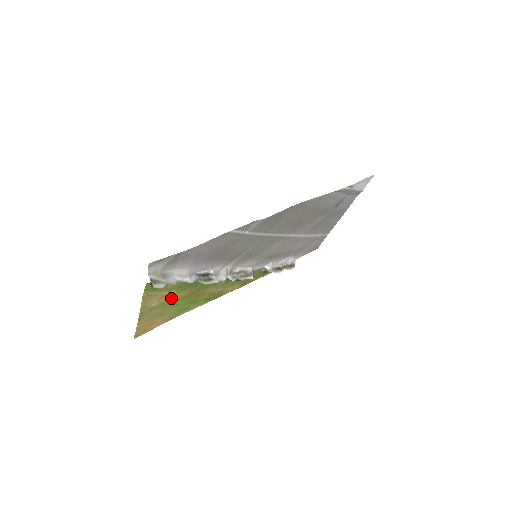
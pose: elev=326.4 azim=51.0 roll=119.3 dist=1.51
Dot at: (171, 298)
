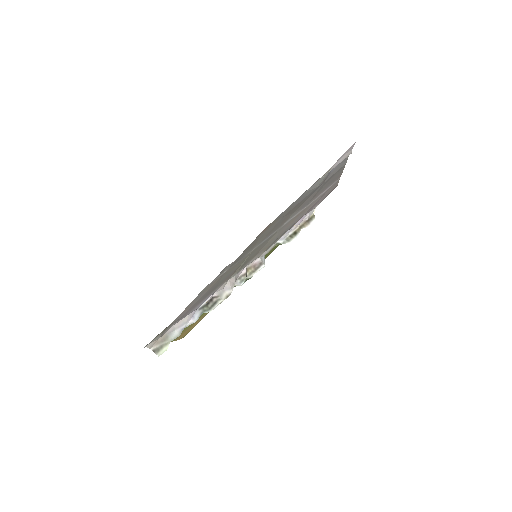
Dot at: occluded
